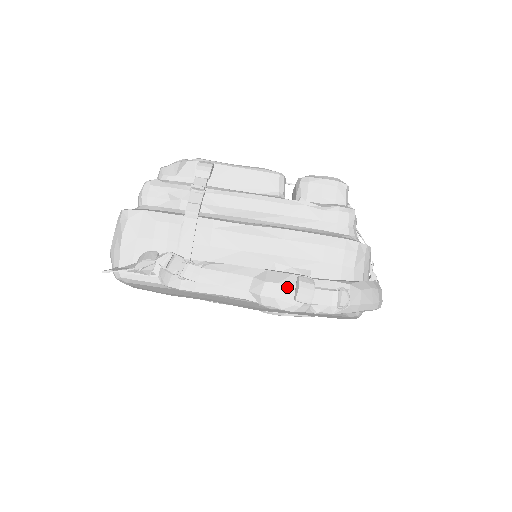
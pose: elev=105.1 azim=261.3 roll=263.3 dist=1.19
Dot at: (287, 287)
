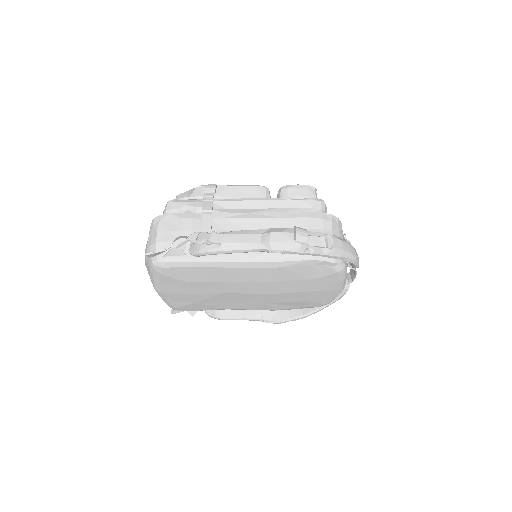
Dot at: (288, 234)
